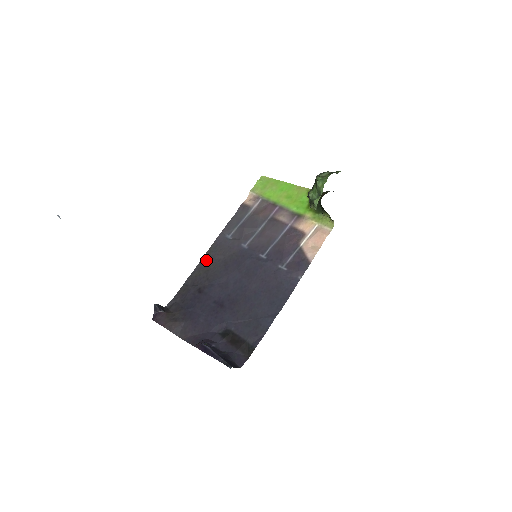
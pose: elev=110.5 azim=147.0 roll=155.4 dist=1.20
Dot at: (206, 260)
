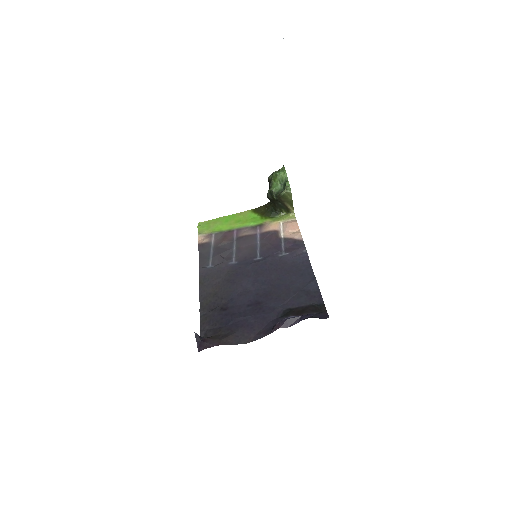
Dot at: (205, 290)
